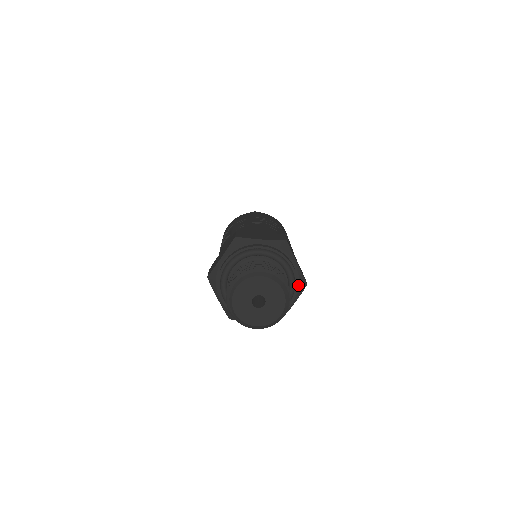
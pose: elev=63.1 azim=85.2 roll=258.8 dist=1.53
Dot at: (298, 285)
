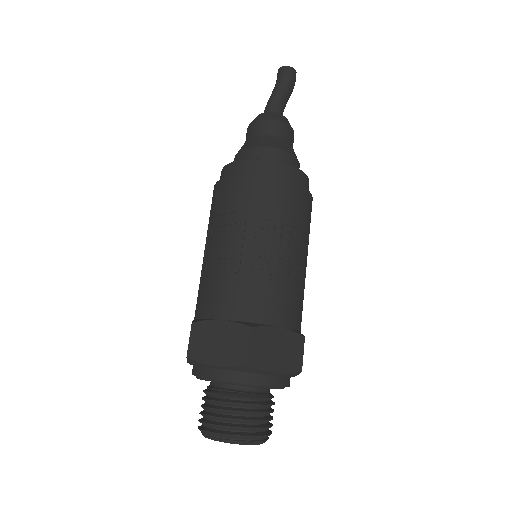
Dot at: occluded
